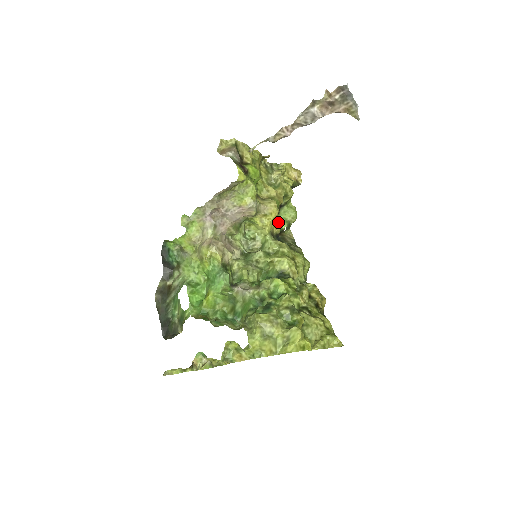
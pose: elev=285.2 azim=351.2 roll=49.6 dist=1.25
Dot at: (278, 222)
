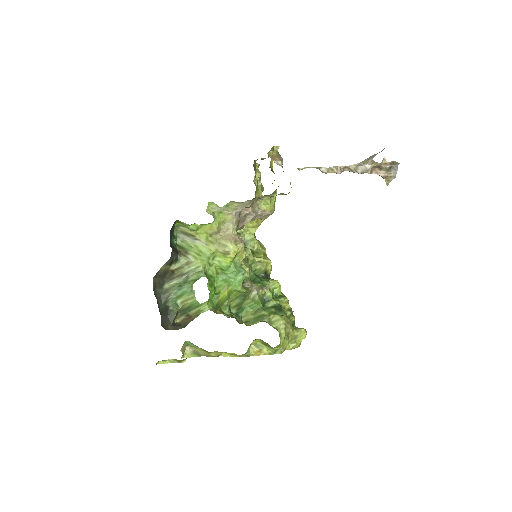
Dot at: occluded
